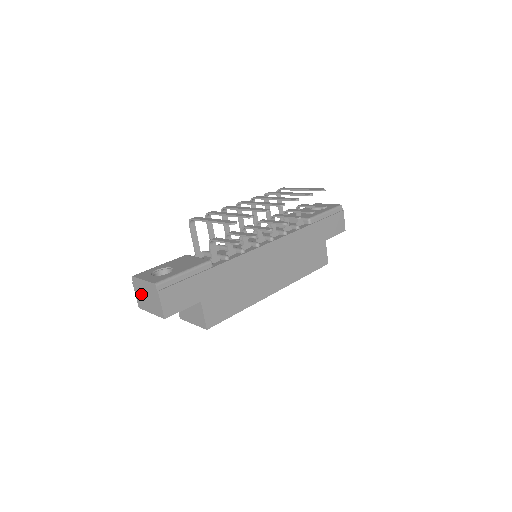
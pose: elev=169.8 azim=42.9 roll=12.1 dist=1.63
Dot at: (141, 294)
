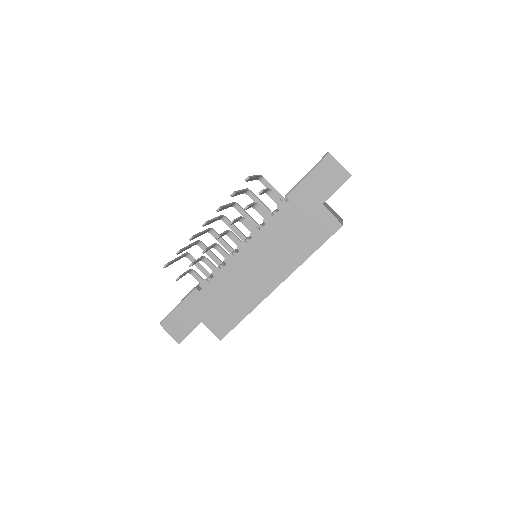
Dot at: occluded
